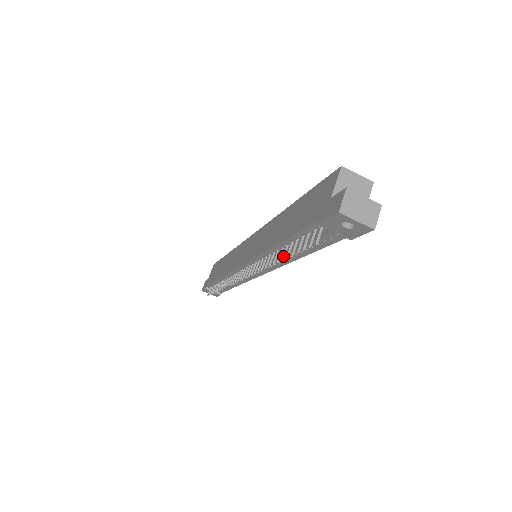
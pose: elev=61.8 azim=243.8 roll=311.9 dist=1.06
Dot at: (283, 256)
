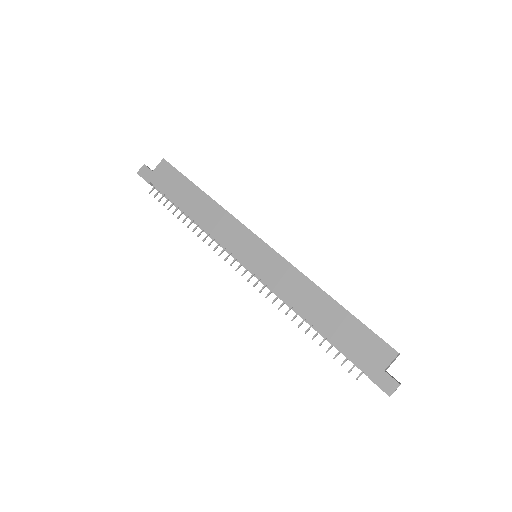
Dot at: occluded
